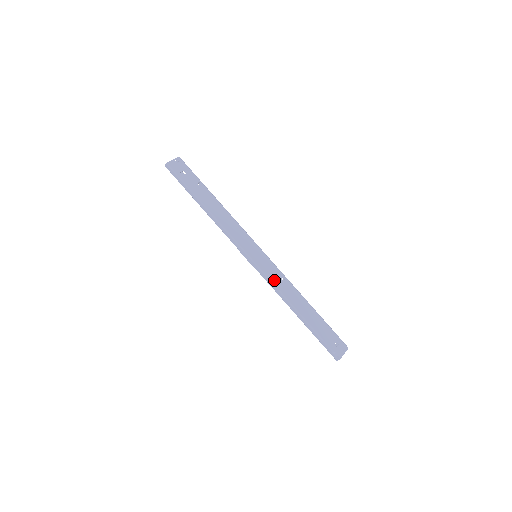
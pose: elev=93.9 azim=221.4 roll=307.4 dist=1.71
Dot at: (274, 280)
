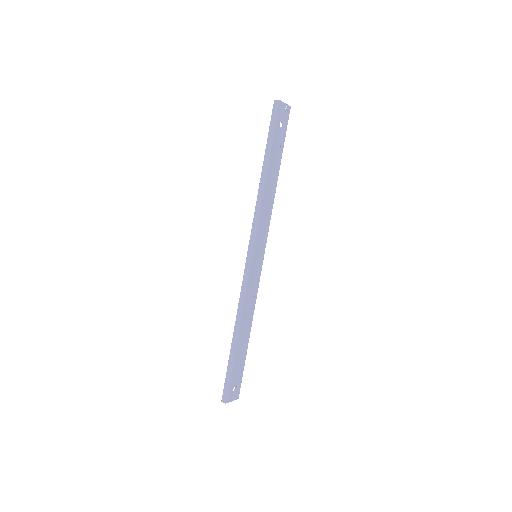
Dot at: (249, 291)
